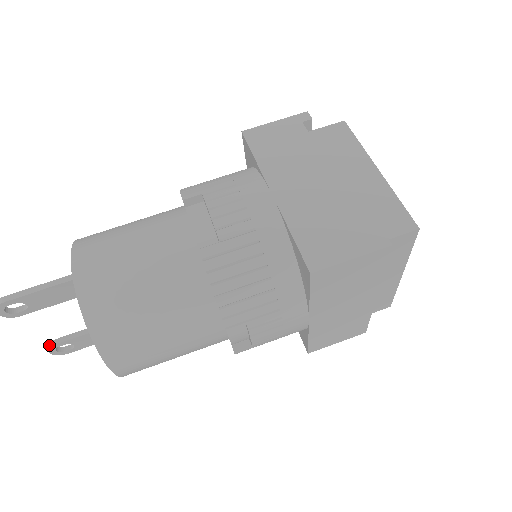
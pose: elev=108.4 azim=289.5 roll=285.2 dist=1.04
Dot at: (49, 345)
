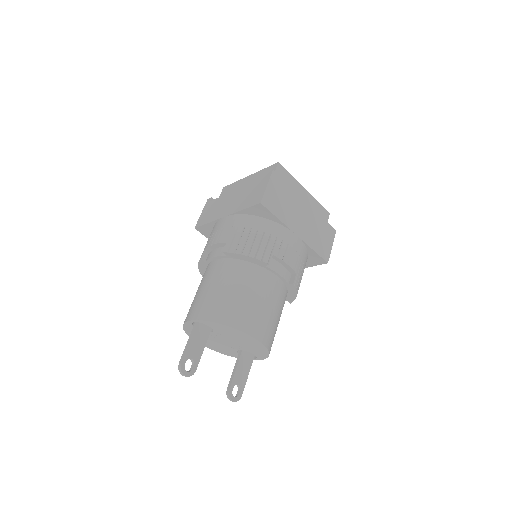
Dot at: (227, 395)
